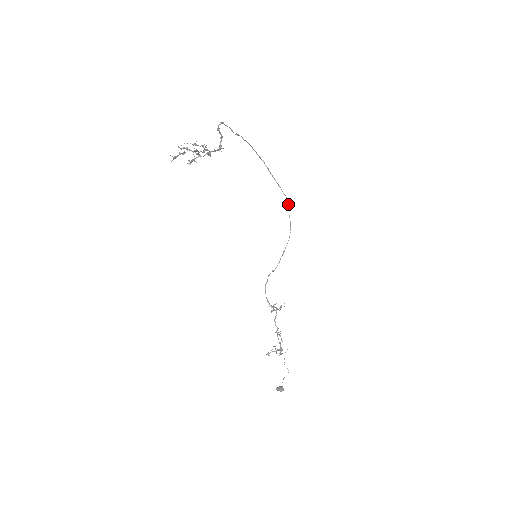
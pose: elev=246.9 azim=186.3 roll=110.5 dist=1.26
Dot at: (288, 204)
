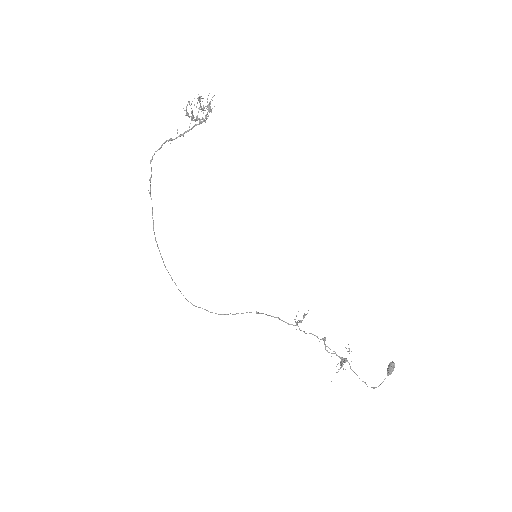
Dot at: occluded
